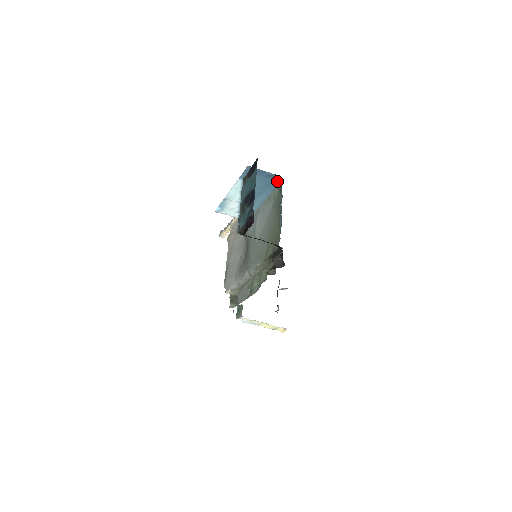
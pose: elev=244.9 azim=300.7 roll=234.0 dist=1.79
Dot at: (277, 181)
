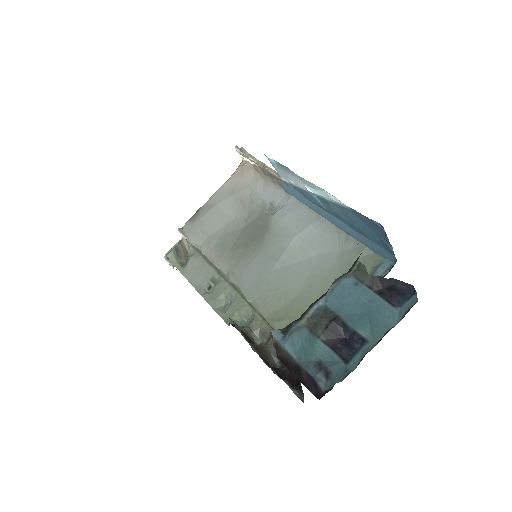
Dot at: (385, 253)
